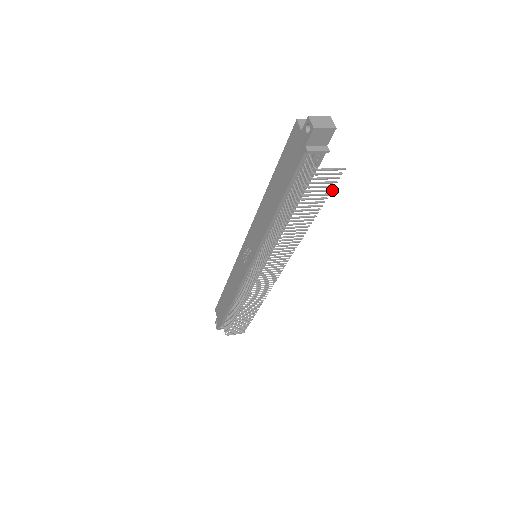
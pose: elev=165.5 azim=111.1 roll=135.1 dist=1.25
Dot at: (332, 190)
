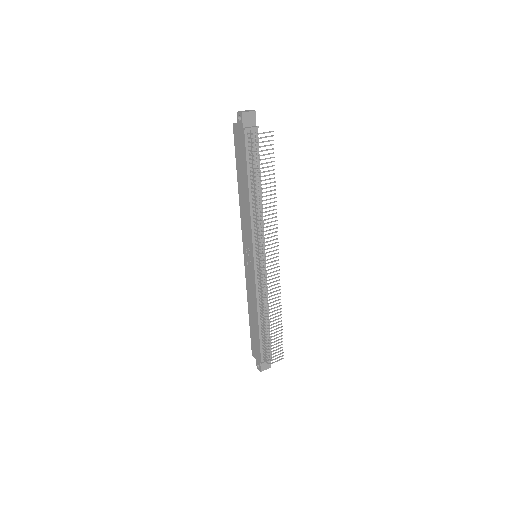
Dot at: occluded
